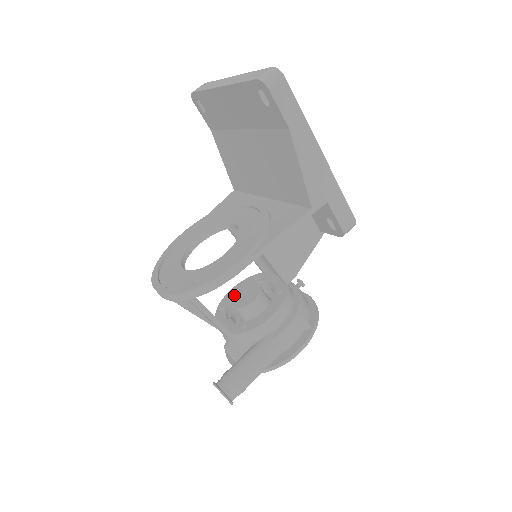
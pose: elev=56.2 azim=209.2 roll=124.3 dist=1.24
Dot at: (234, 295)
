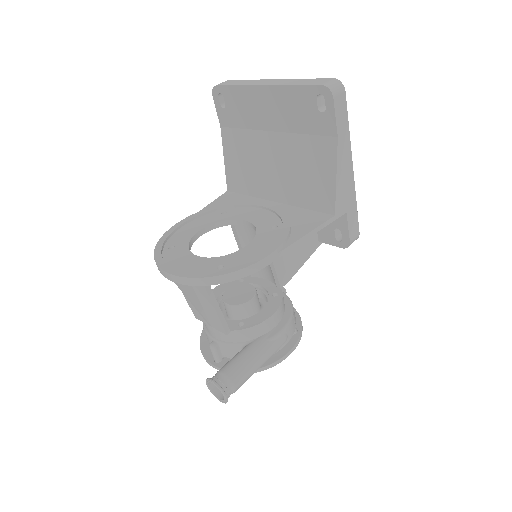
Dot at: (225, 293)
